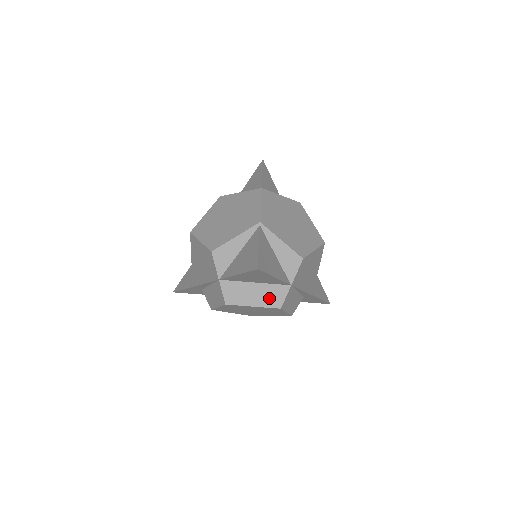
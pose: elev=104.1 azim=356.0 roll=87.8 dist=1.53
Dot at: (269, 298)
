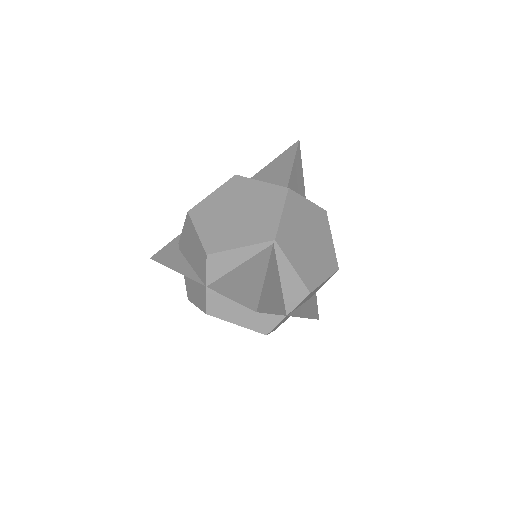
Dot at: (257, 321)
